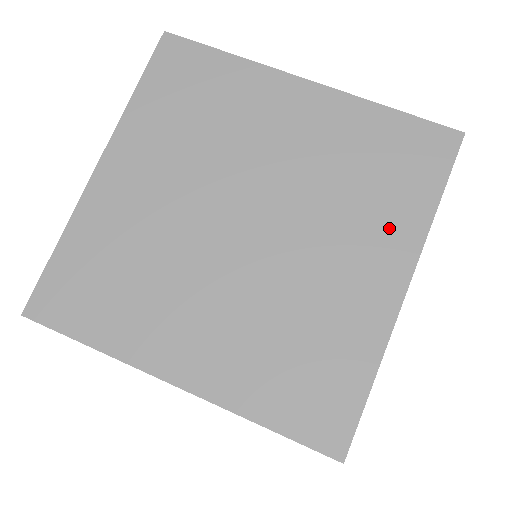
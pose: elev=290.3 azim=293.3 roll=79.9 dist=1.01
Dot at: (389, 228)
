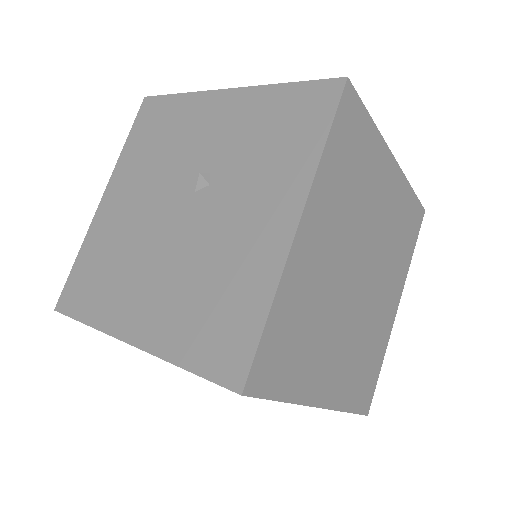
Dot at: occluded
